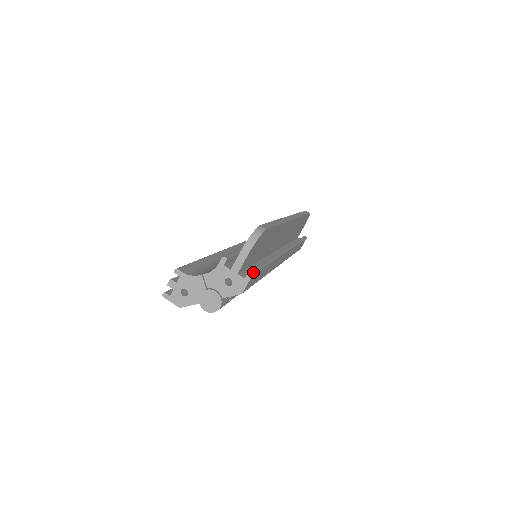
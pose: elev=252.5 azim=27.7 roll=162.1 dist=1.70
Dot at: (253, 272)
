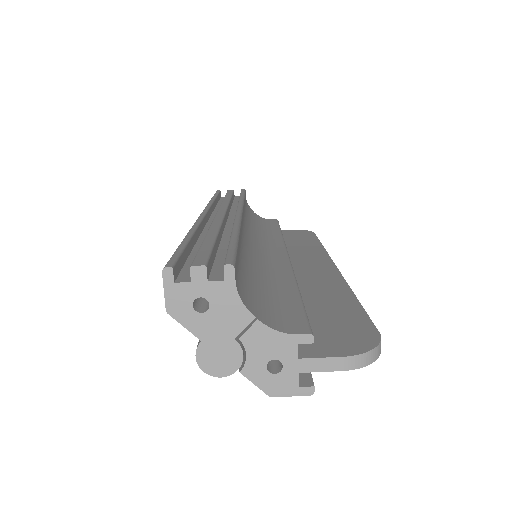
Dot at: (313, 385)
